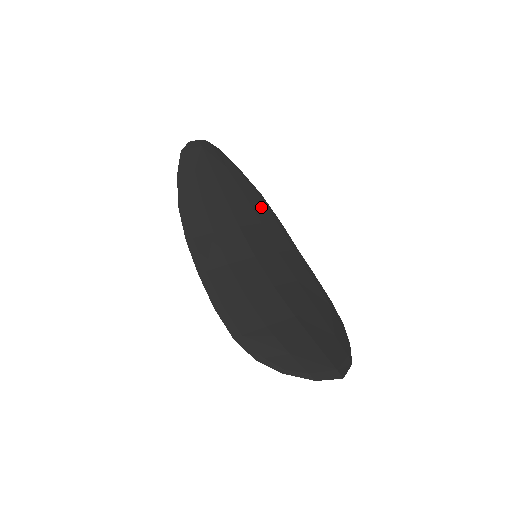
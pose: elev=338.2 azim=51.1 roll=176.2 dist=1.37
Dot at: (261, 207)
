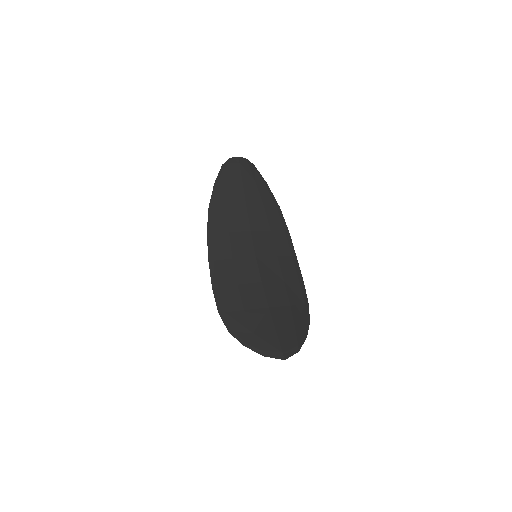
Dot at: (275, 217)
